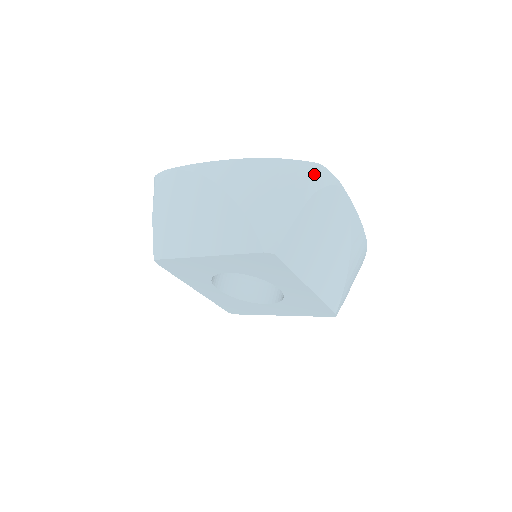
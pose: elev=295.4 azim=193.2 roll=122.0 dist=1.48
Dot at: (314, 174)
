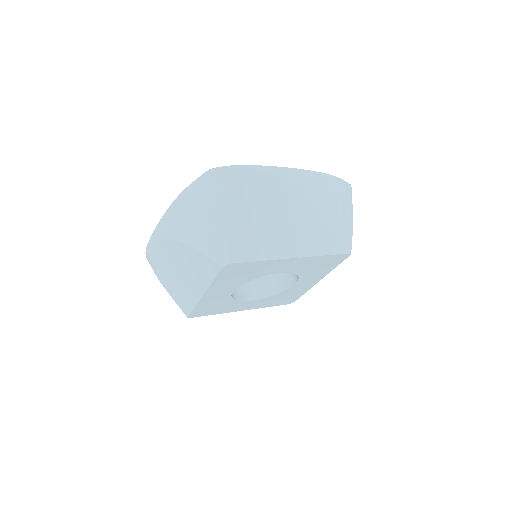
Dot at: (351, 193)
